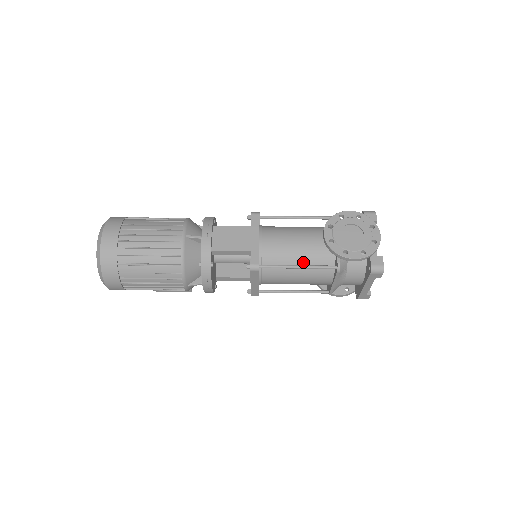
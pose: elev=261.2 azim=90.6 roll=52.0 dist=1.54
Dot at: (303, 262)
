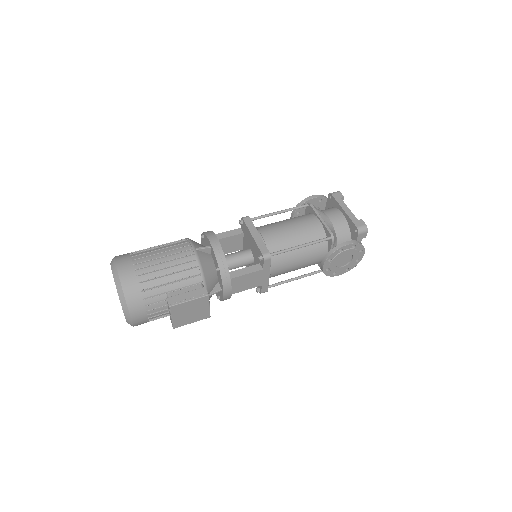
Dot at: occluded
